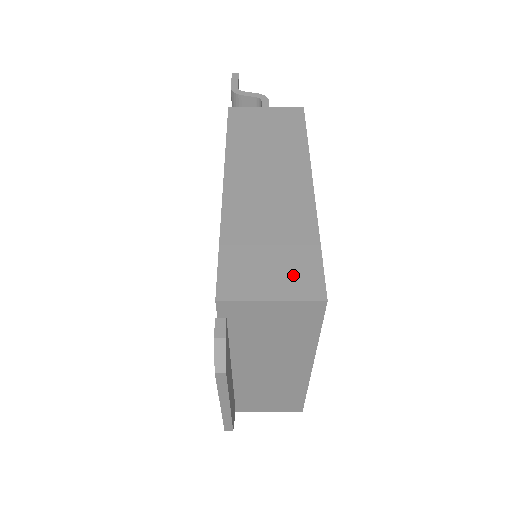
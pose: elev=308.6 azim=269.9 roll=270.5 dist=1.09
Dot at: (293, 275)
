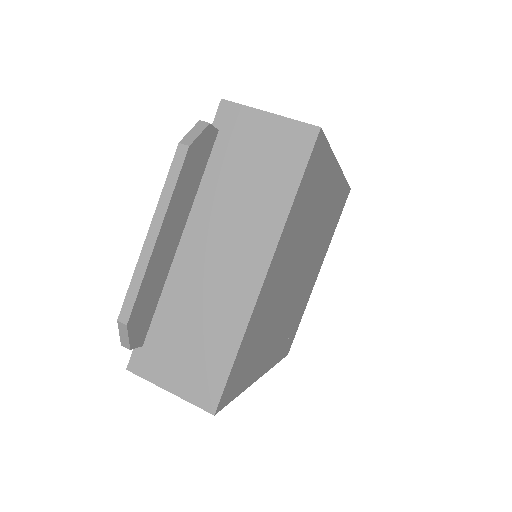
Dot at: occluded
